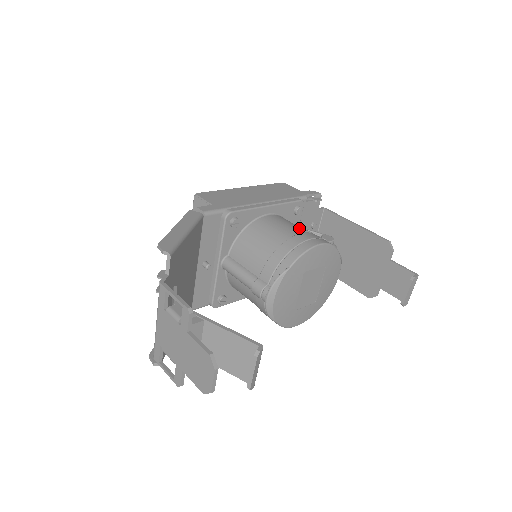
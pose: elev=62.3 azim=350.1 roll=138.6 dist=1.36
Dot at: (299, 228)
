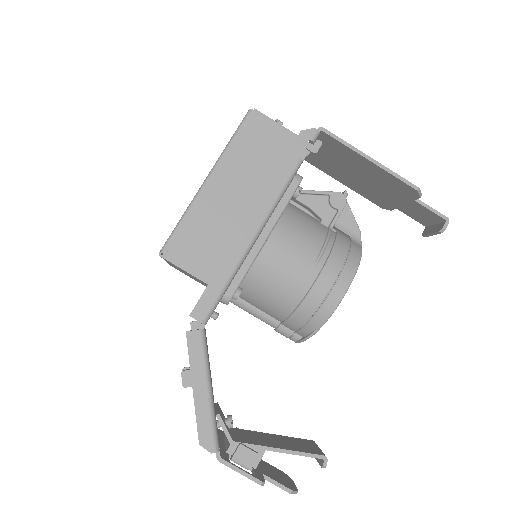
Dot at: (312, 252)
